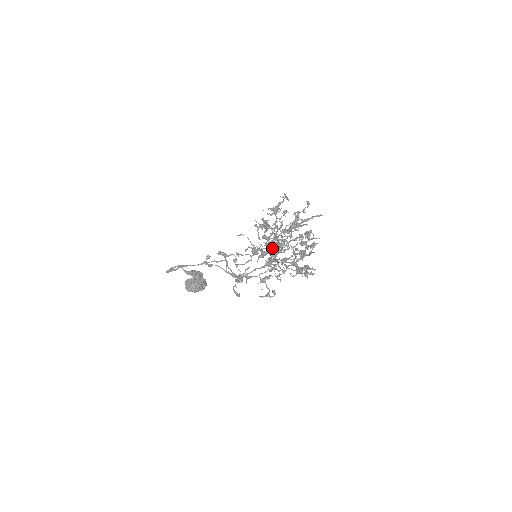
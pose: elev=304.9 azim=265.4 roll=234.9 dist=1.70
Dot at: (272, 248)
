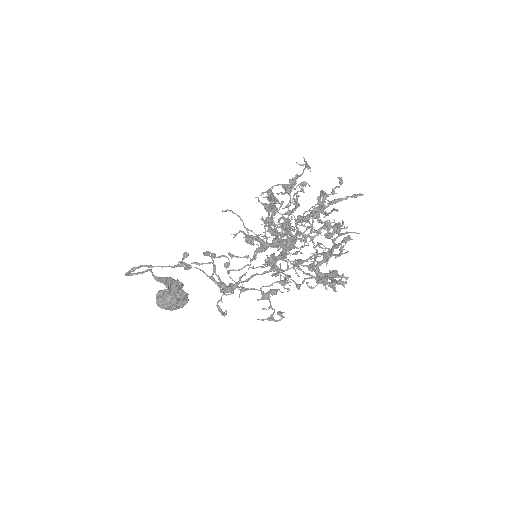
Dot at: occluded
